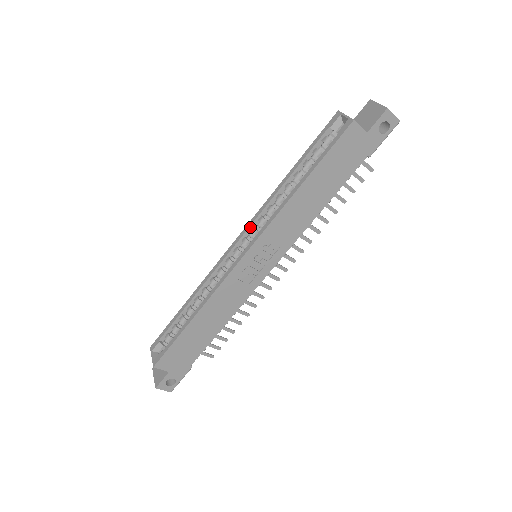
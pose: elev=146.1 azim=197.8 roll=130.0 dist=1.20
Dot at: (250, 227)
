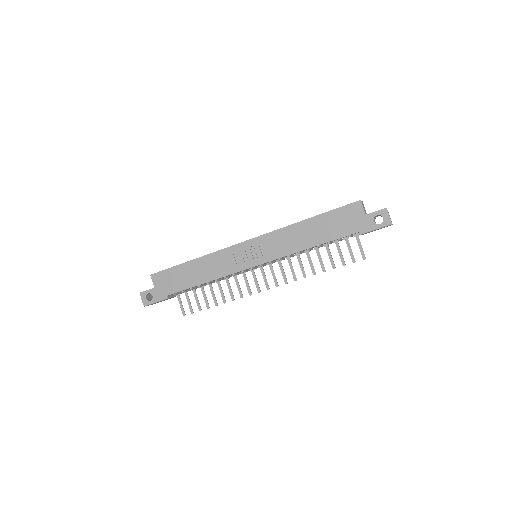
Dot at: occluded
